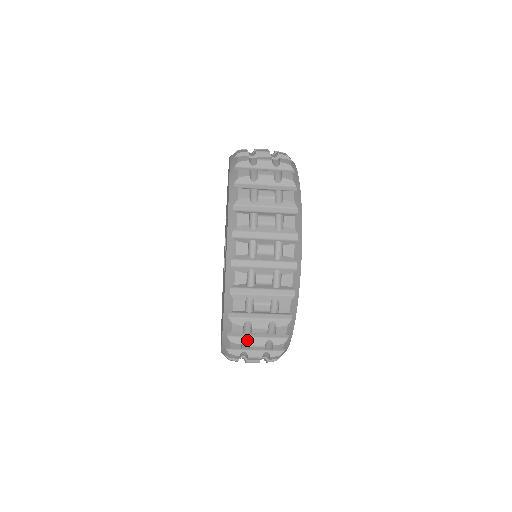
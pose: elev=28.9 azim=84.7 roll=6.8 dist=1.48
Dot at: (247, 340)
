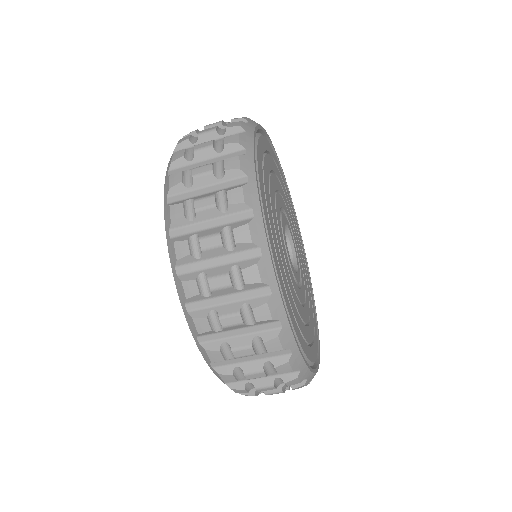
Dot at: (204, 274)
